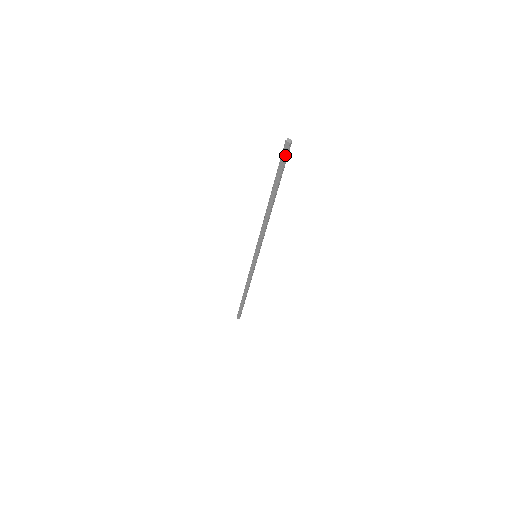
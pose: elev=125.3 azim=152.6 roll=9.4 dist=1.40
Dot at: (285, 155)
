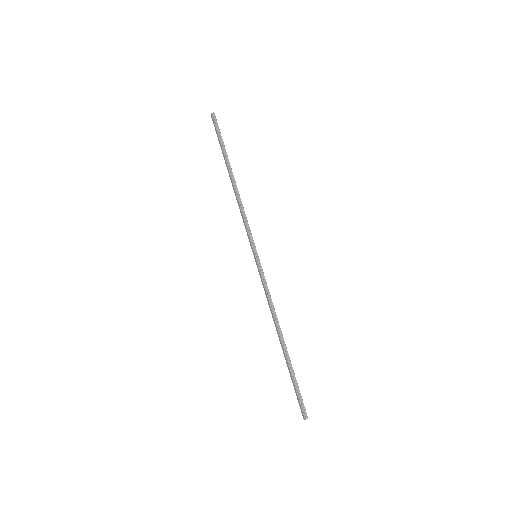
Dot at: (214, 124)
